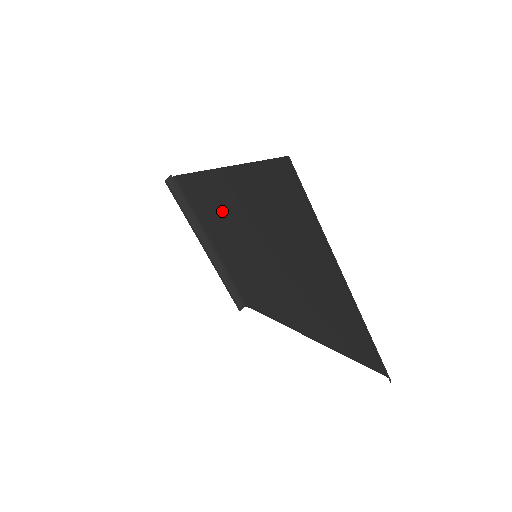
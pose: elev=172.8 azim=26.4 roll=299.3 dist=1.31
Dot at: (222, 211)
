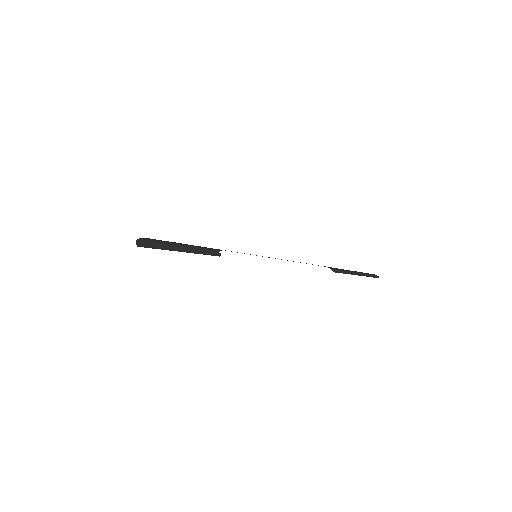
Dot at: occluded
